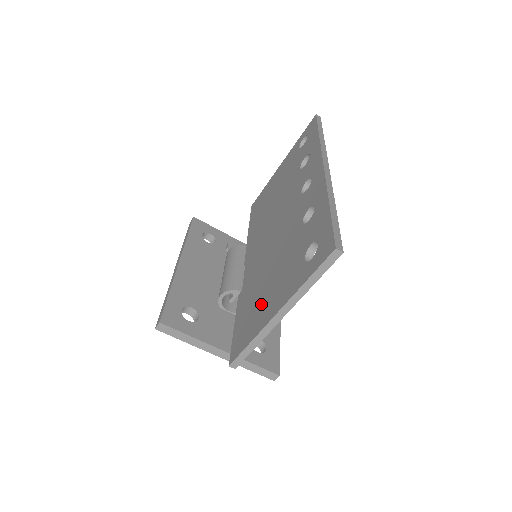
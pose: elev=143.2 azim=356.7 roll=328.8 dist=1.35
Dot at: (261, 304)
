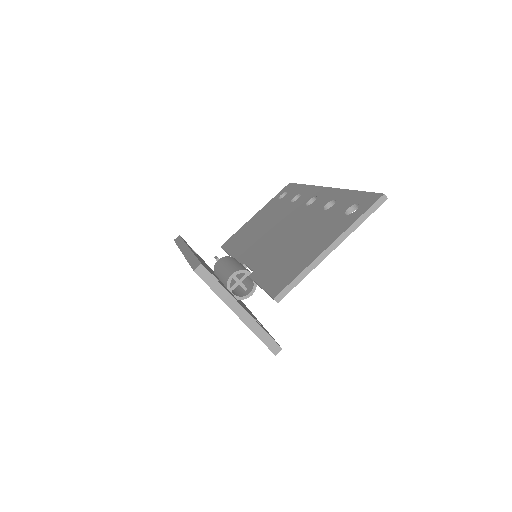
Dot at: (299, 255)
